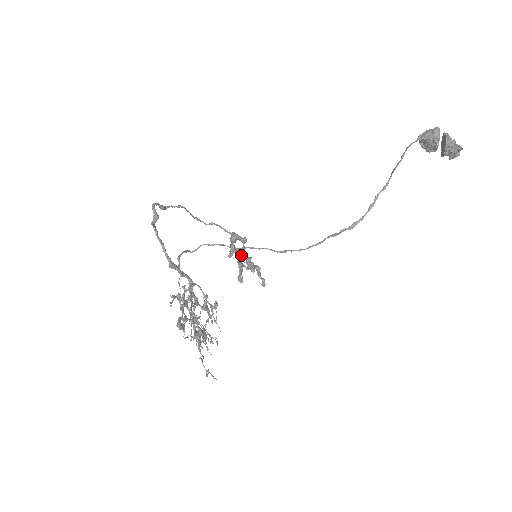
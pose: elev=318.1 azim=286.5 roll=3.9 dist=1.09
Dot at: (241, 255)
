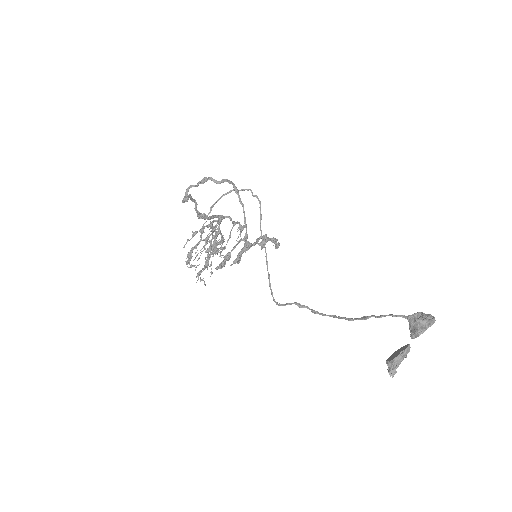
Dot at: (238, 257)
